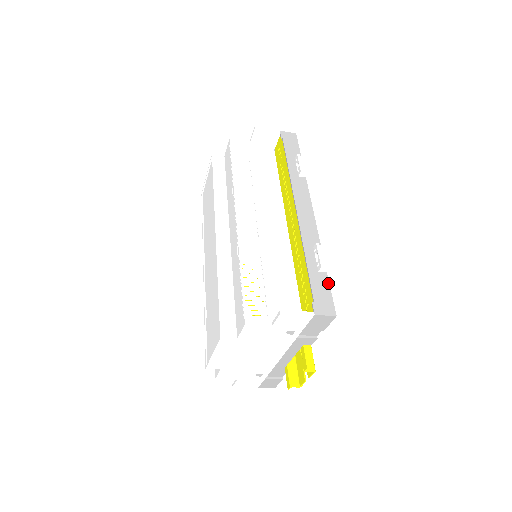
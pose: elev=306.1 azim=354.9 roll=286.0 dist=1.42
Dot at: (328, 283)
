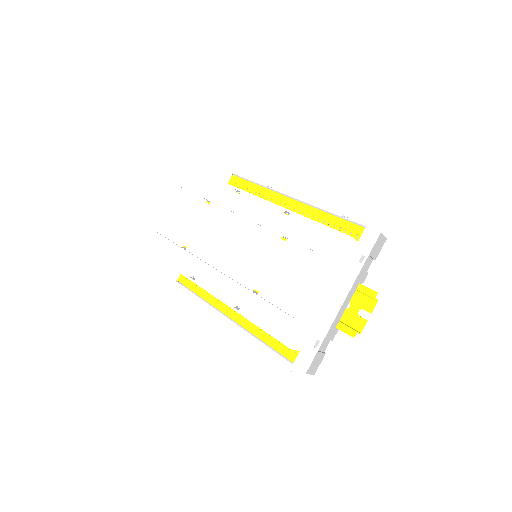
Dot at: occluded
